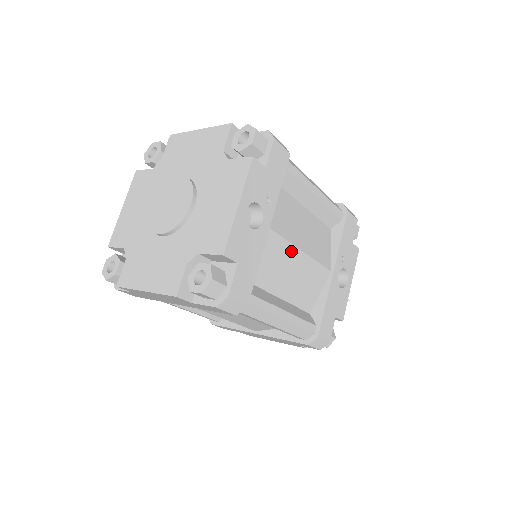
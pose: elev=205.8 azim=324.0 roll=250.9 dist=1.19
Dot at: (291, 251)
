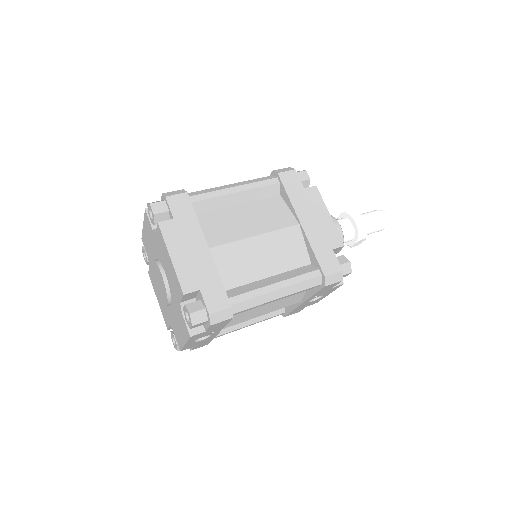
Dot at: (249, 319)
